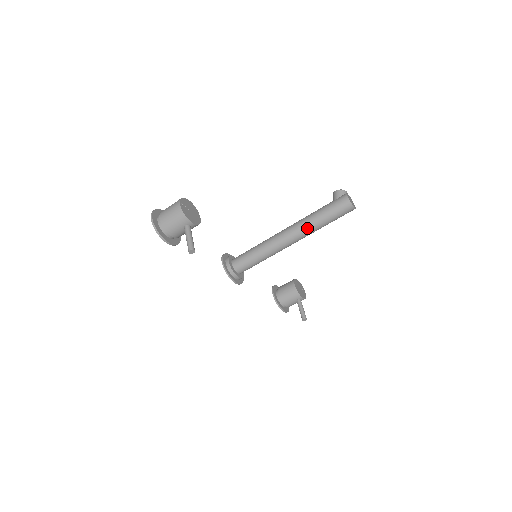
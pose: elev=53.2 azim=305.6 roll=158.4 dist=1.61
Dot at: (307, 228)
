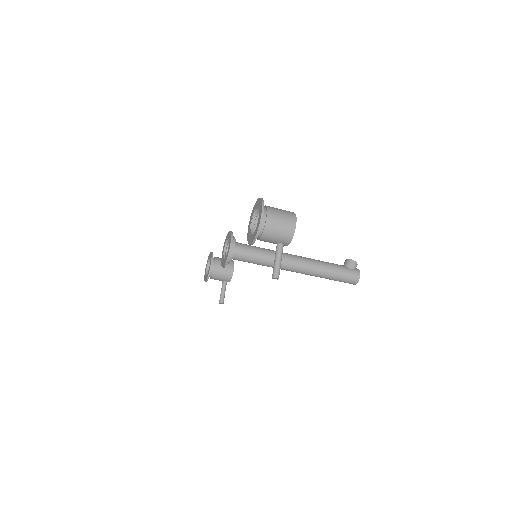
Dot at: (316, 273)
